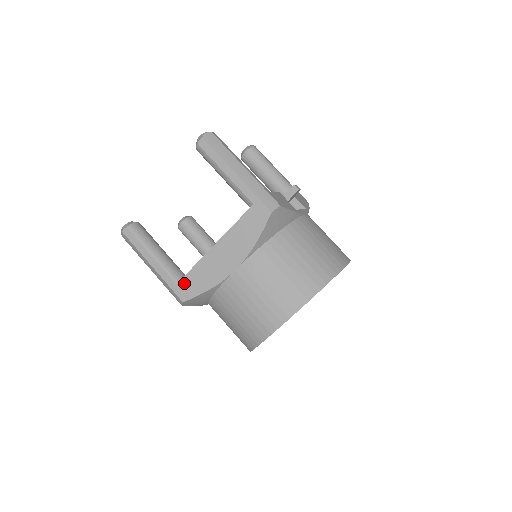
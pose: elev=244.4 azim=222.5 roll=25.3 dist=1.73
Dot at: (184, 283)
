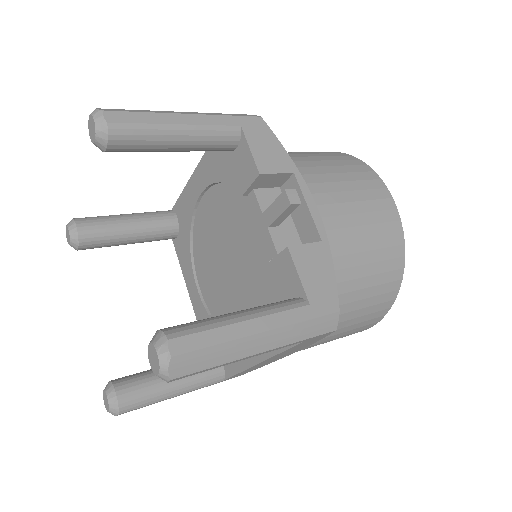
Dot at: occluded
